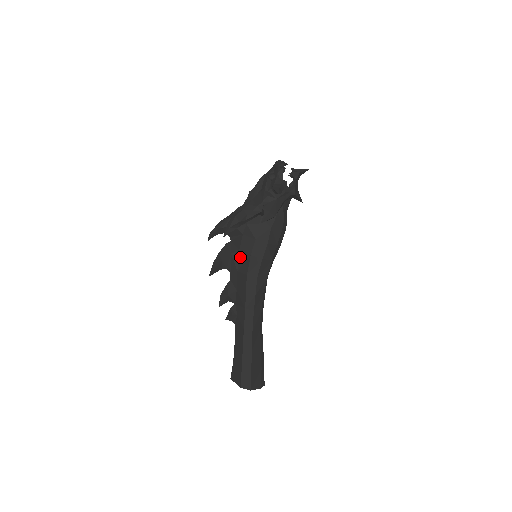
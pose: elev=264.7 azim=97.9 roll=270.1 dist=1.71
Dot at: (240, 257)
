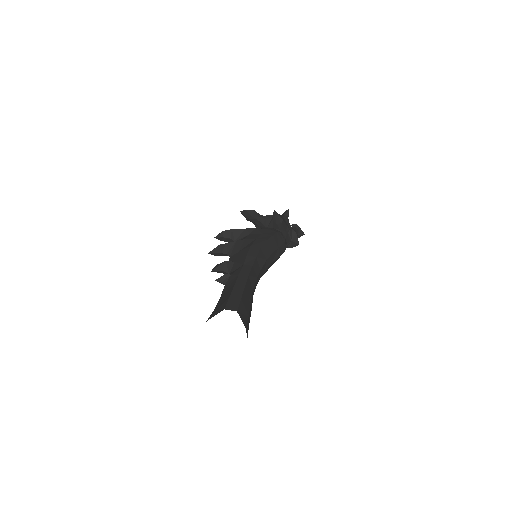
Dot at: (245, 242)
